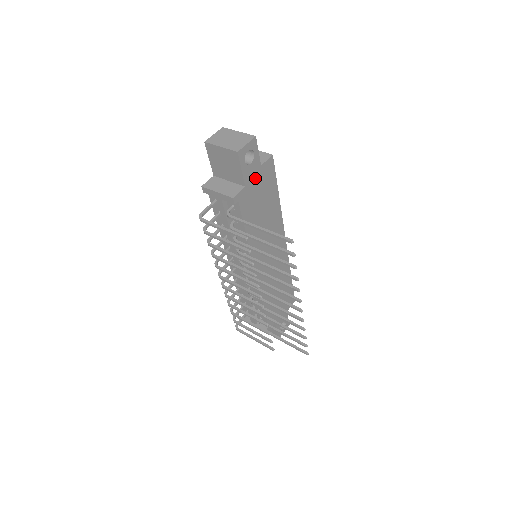
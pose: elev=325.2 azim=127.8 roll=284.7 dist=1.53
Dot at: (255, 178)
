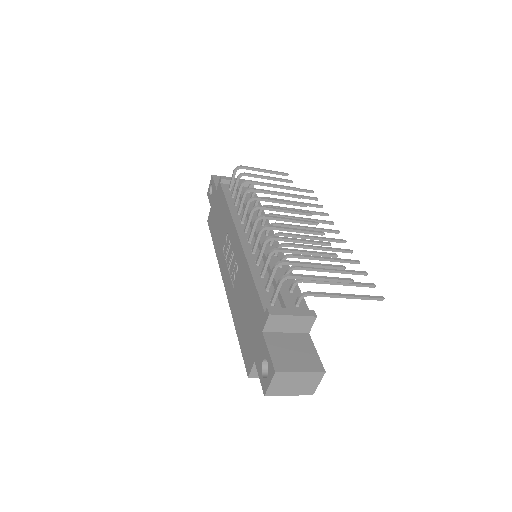
Dot at: occluded
